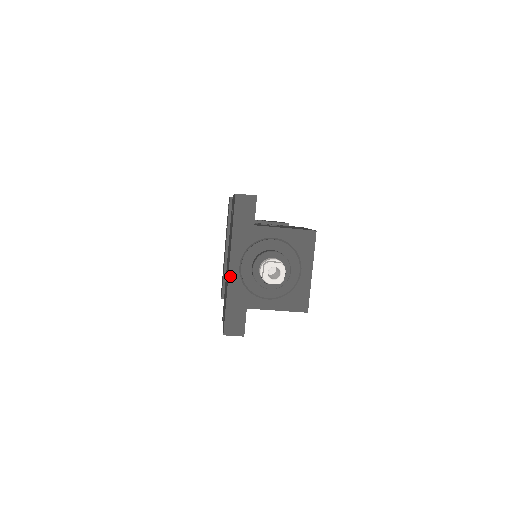
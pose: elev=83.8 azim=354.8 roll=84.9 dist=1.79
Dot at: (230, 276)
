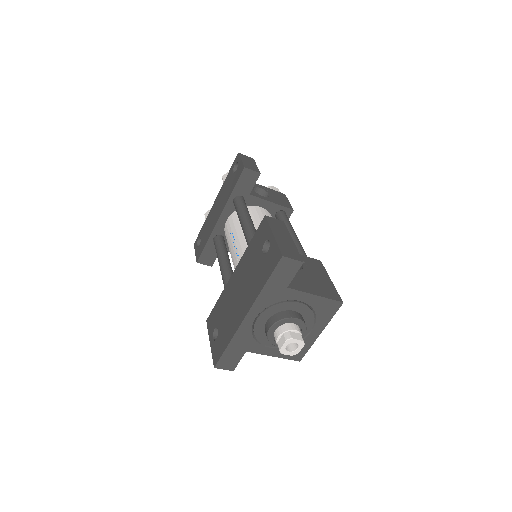
Dot at: (242, 325)
